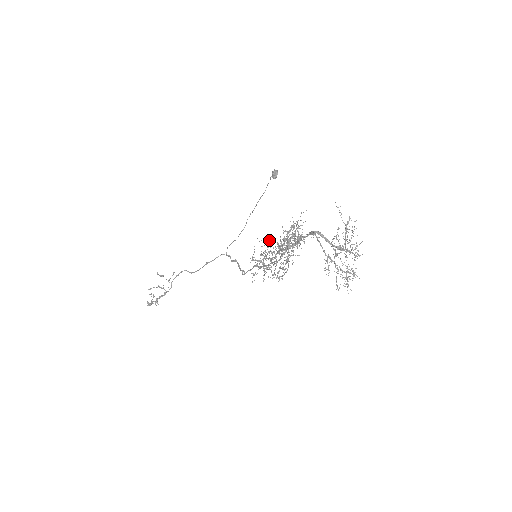
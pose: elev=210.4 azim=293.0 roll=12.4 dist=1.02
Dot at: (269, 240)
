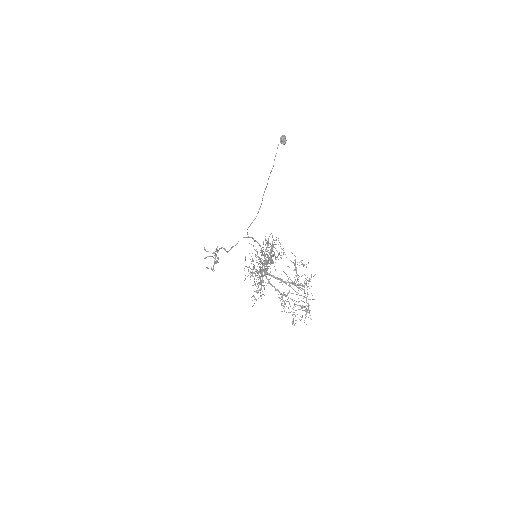
Dot at: (263, 242)
